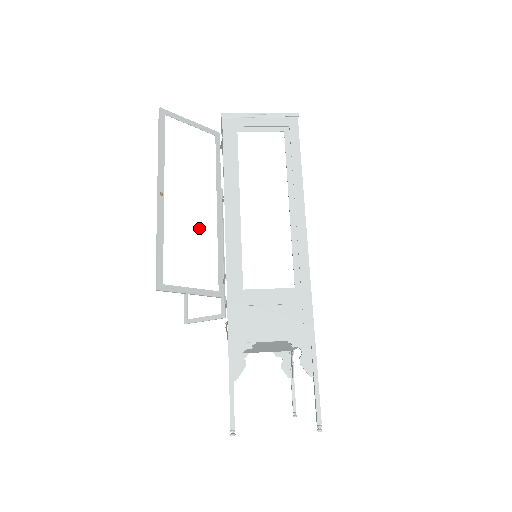
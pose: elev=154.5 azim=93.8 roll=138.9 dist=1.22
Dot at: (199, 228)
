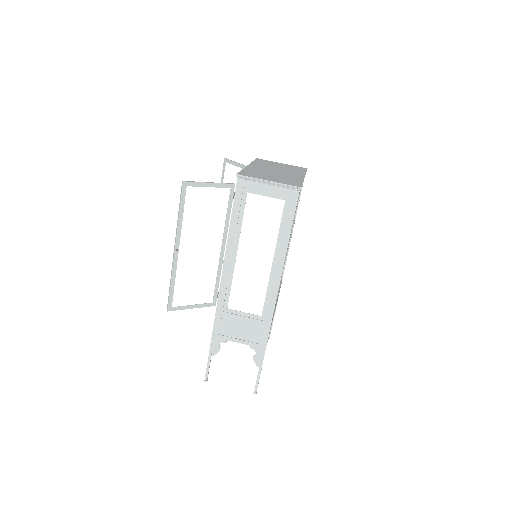
Dot at: (204, 265)
